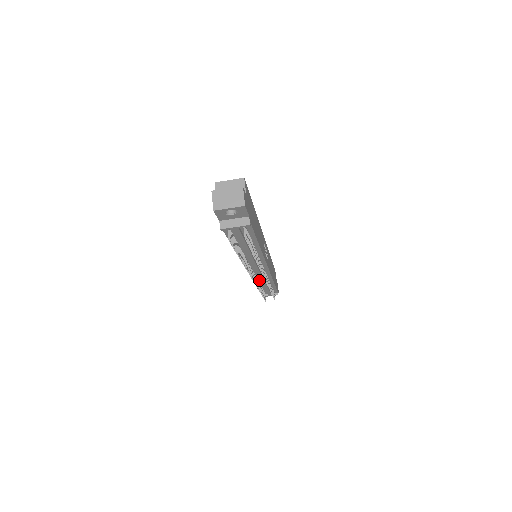
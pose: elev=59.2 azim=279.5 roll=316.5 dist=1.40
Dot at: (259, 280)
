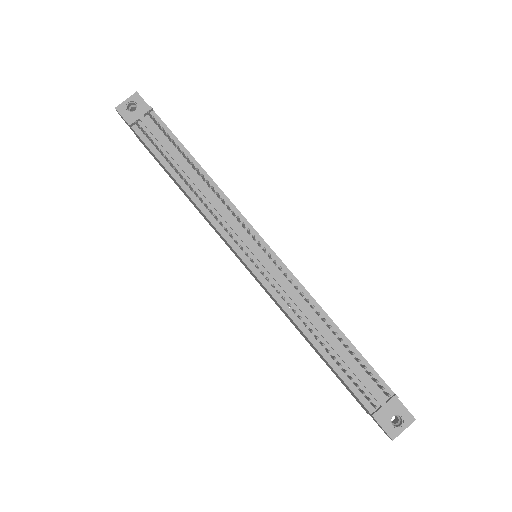
Dot at: (297, 312)
